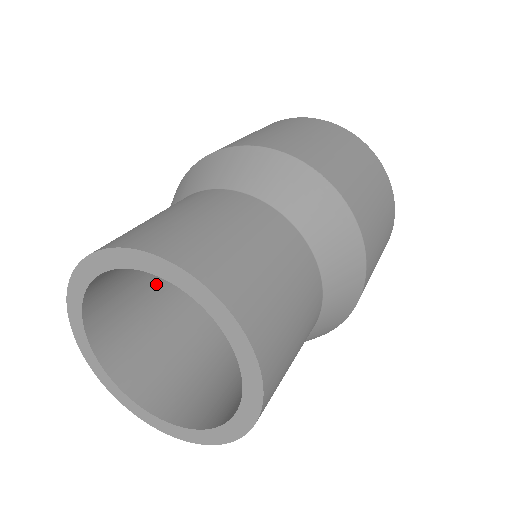
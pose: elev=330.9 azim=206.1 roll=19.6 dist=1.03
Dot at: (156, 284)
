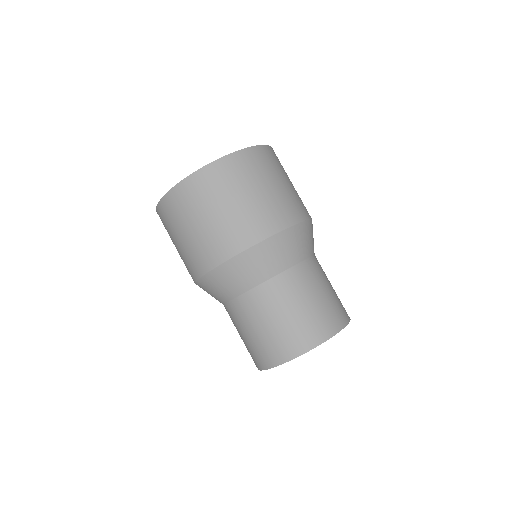
Dot at: occluded
